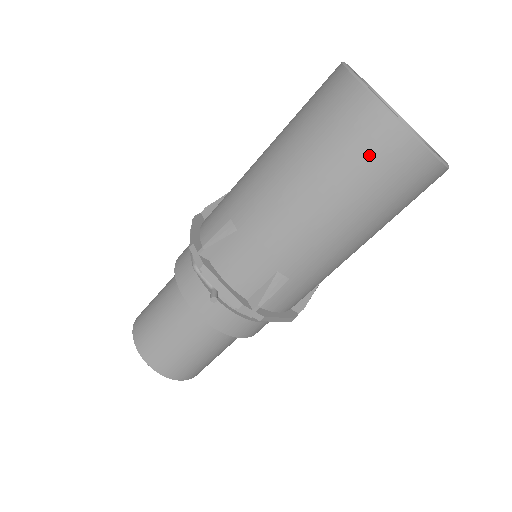
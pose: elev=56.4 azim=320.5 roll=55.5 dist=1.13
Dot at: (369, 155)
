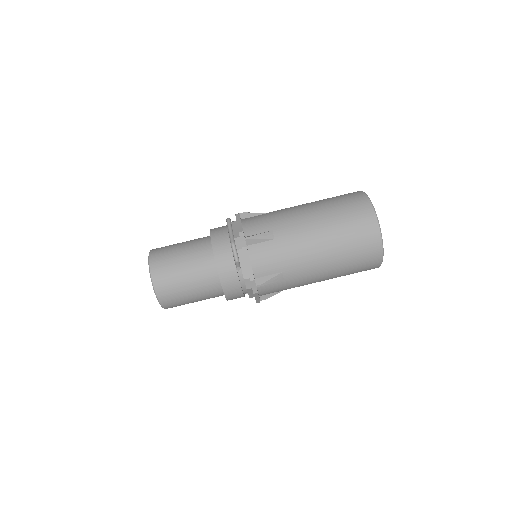
Dot at: (361, 243)
